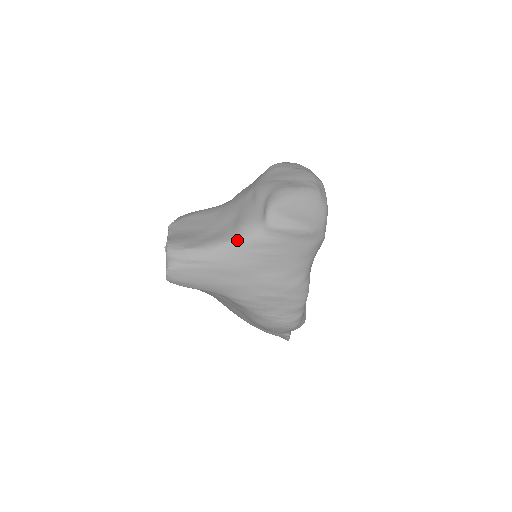
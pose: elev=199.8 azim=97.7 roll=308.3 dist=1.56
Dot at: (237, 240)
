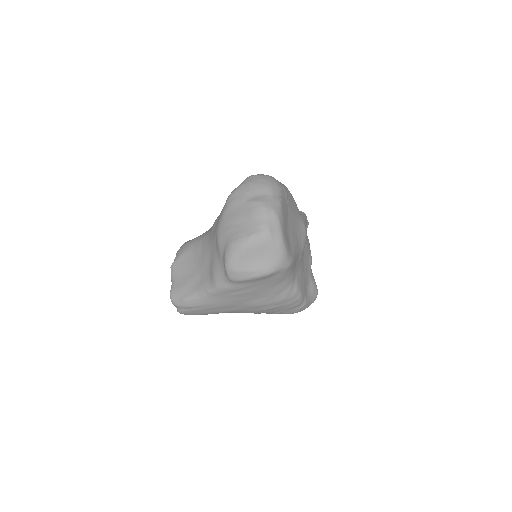
Dot at: (214, 290)
